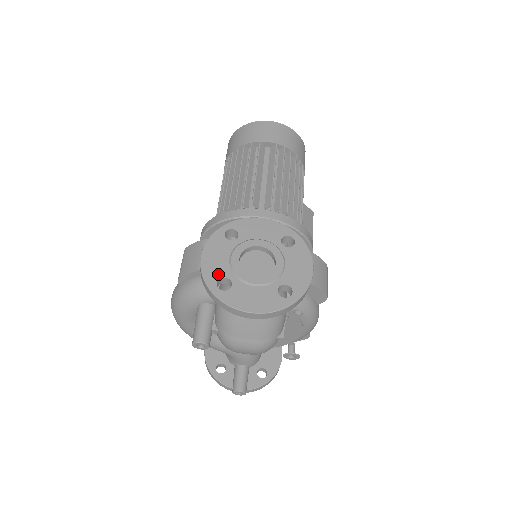
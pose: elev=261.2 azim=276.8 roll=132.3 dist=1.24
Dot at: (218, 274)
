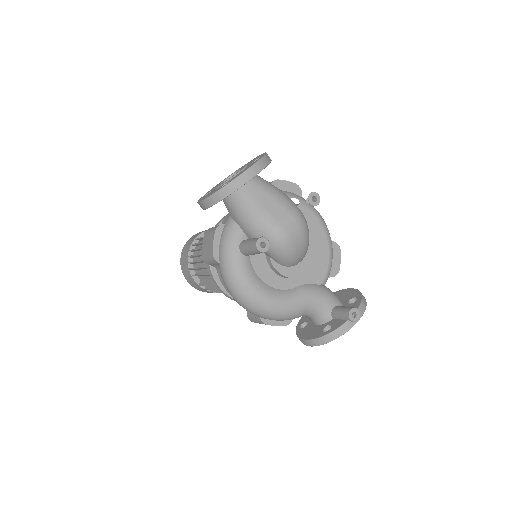
Dot at: occluded
